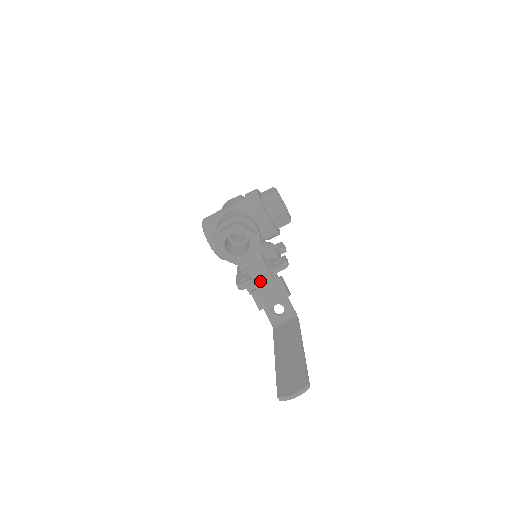
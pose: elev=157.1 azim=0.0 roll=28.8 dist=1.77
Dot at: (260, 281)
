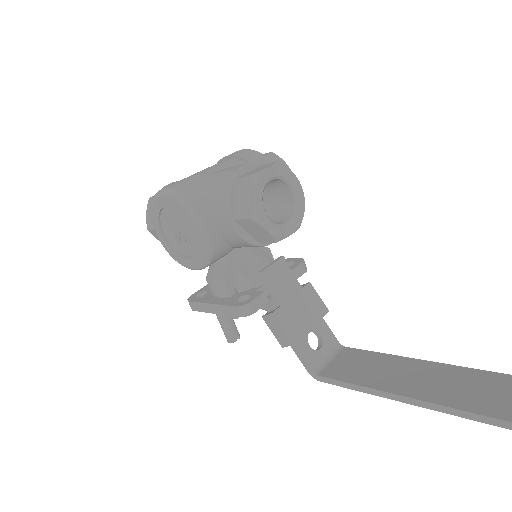
Dot at: (283, 291)
